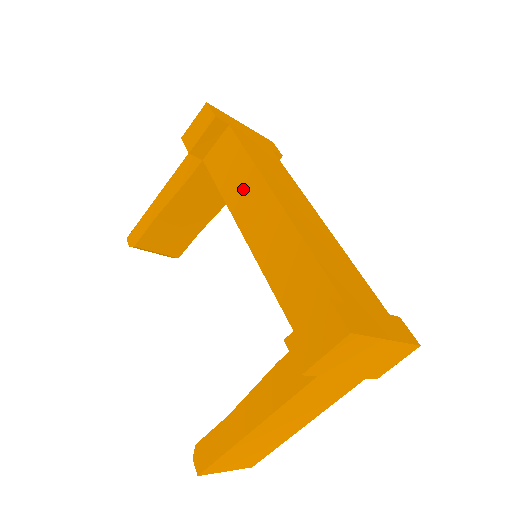
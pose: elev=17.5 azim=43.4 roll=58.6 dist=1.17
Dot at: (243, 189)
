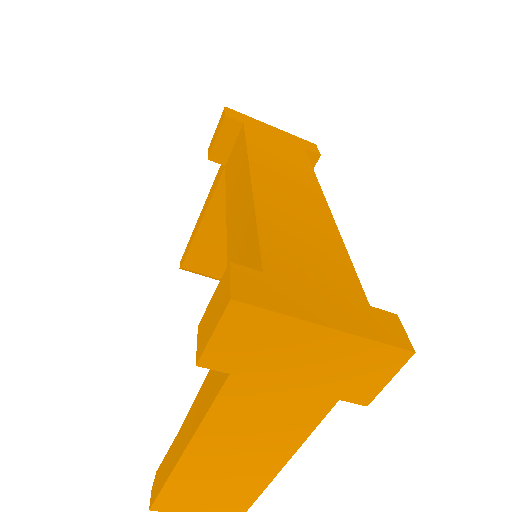
Dot at: (236, 180)
